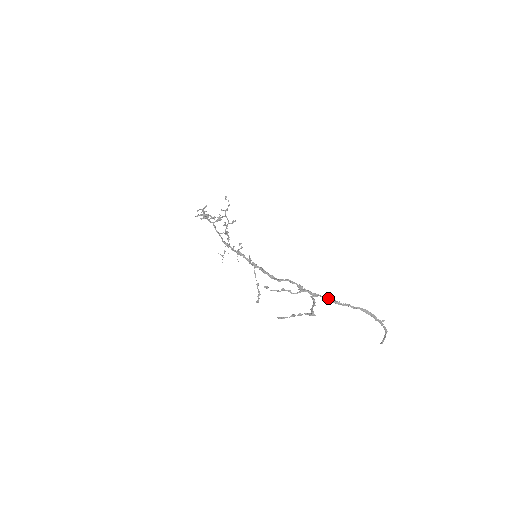
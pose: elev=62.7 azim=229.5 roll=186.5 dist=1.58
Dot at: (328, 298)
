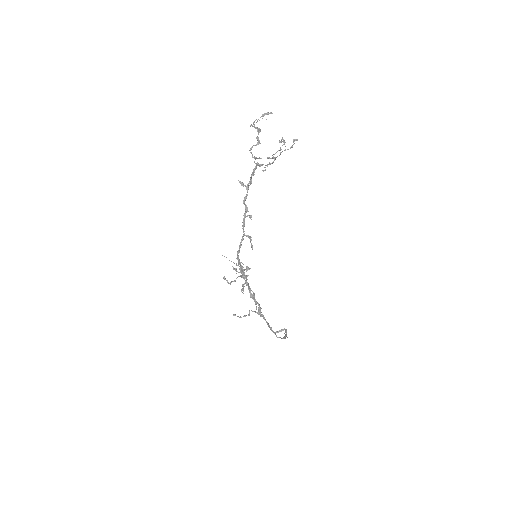
Dot at: (269, 326)
